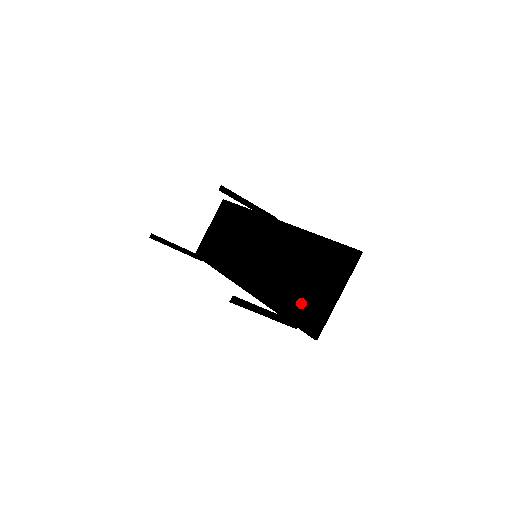
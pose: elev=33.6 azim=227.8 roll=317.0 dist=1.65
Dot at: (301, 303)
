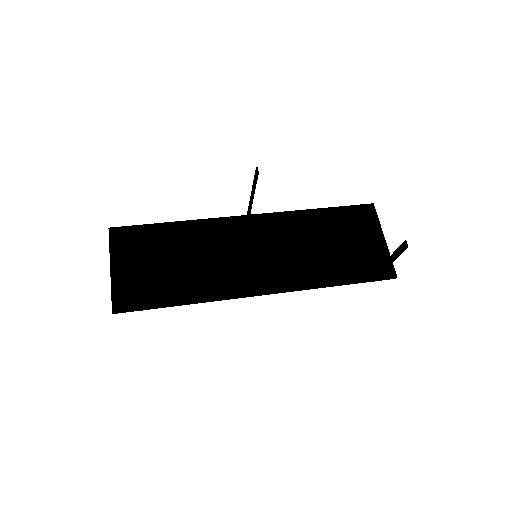
Dot at: (358, 262)
